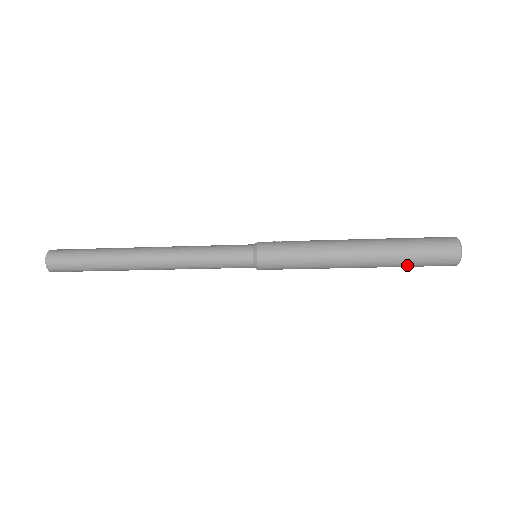
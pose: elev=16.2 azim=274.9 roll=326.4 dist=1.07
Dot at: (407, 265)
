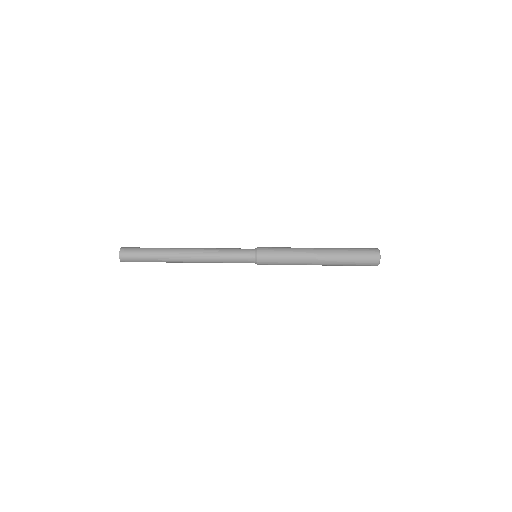
Dot at: (349, 261)
